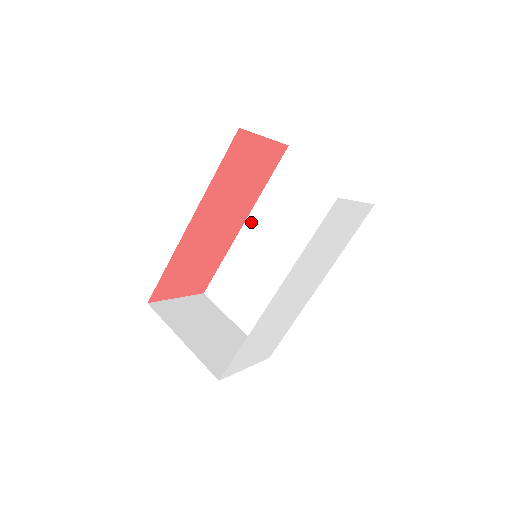
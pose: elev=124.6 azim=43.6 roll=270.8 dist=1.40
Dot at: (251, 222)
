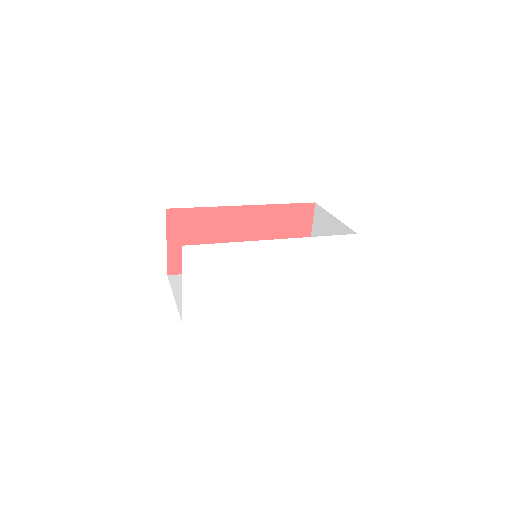
Dot at: occluded
